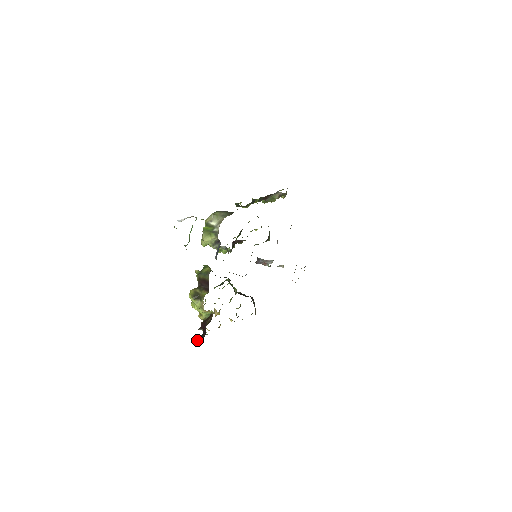
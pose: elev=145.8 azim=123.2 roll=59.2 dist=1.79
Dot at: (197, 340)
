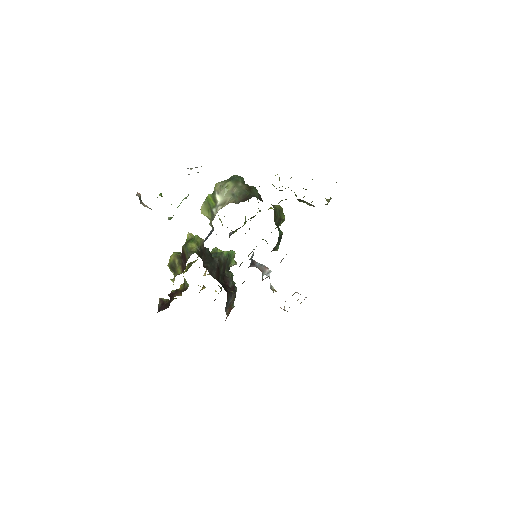
Dot at: (161, 305)
